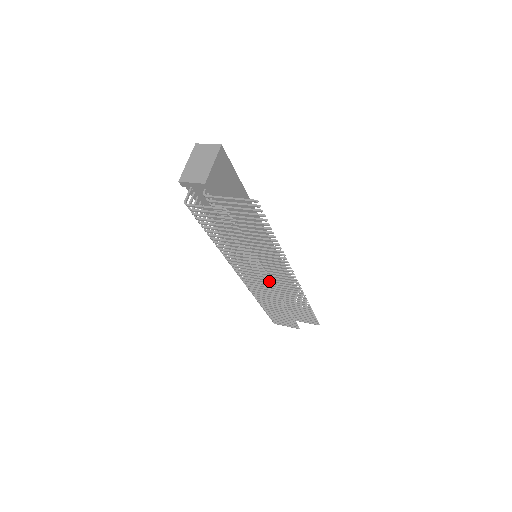
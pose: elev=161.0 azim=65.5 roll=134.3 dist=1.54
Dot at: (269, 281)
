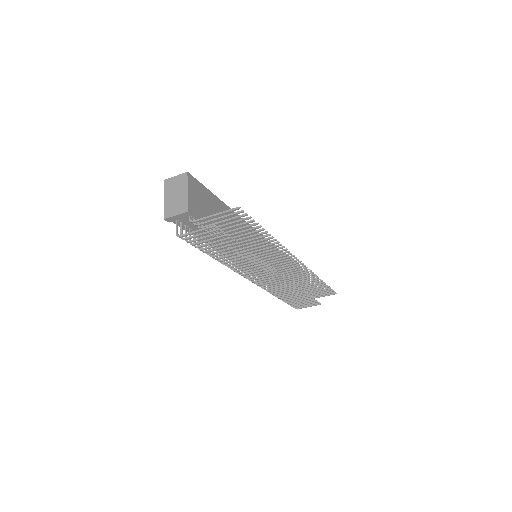
Dot at: (277, 273)
